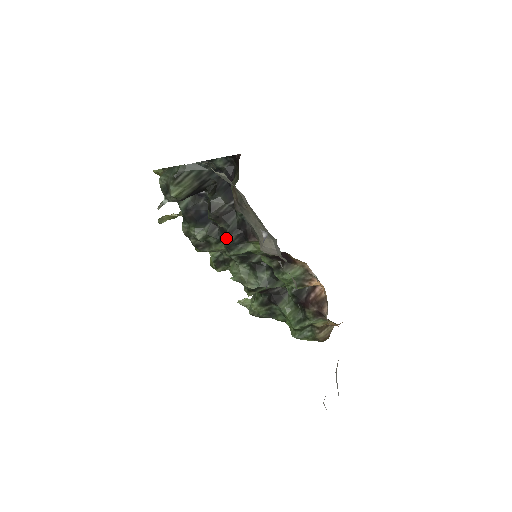
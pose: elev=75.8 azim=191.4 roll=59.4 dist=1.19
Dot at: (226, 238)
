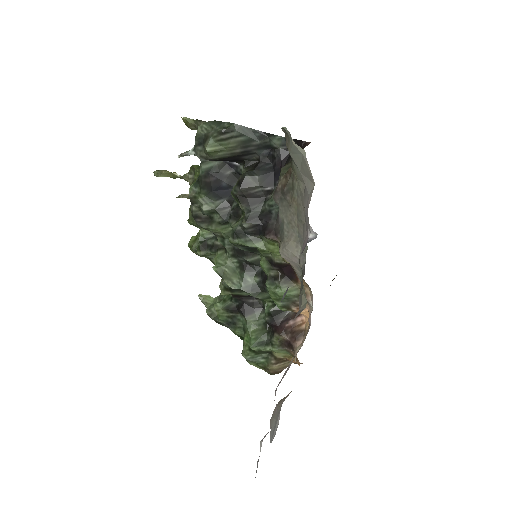
Dot at: (239, 222)
